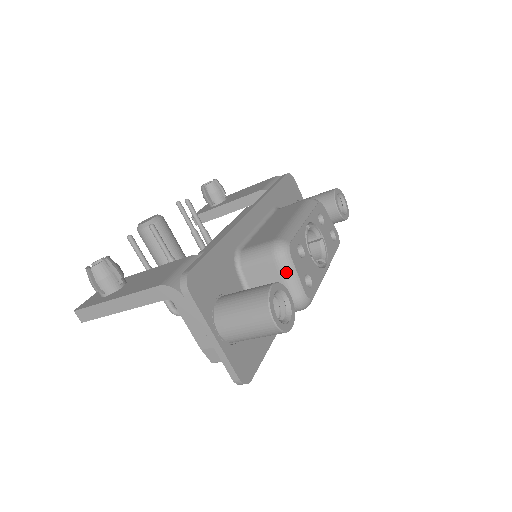
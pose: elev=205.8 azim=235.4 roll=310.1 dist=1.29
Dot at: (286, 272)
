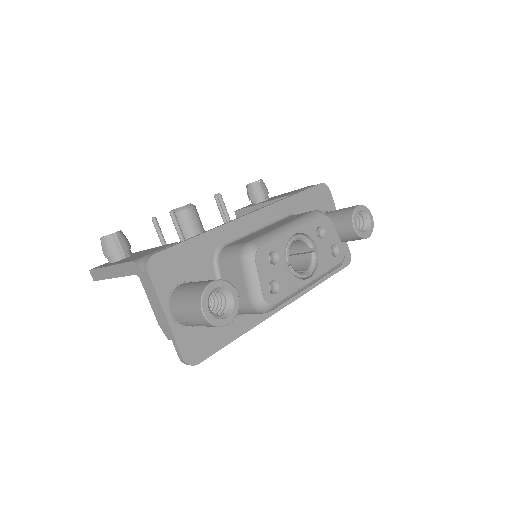
Dot at: (248, 274)
